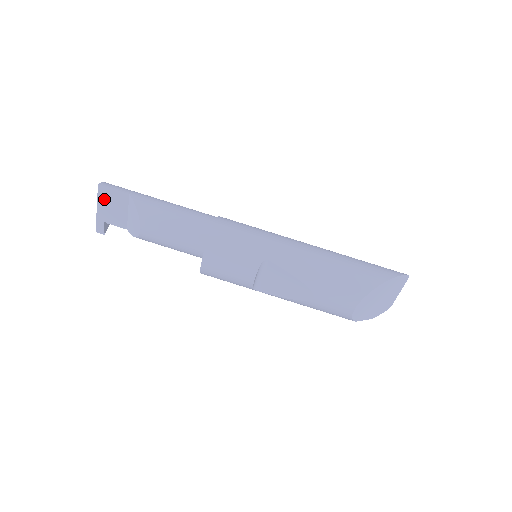
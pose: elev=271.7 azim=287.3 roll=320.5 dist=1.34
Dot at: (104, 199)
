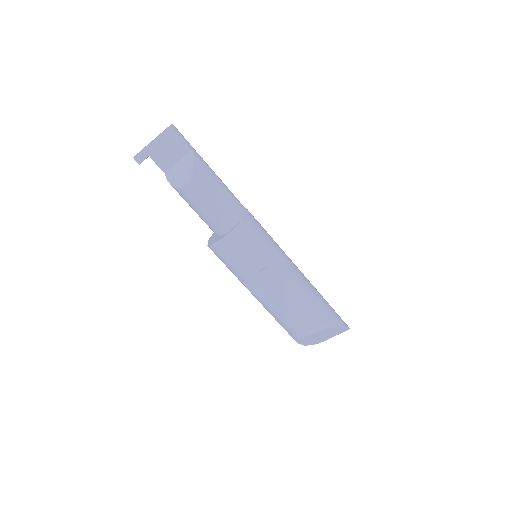
Dot at: (165, 139)
